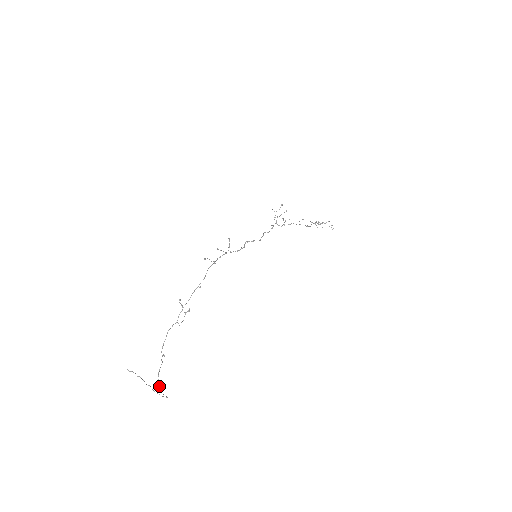
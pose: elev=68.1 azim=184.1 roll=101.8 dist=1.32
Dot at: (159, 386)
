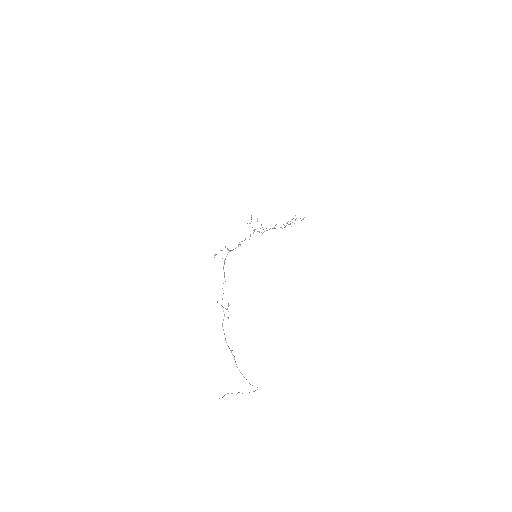
Dot at: occluded
